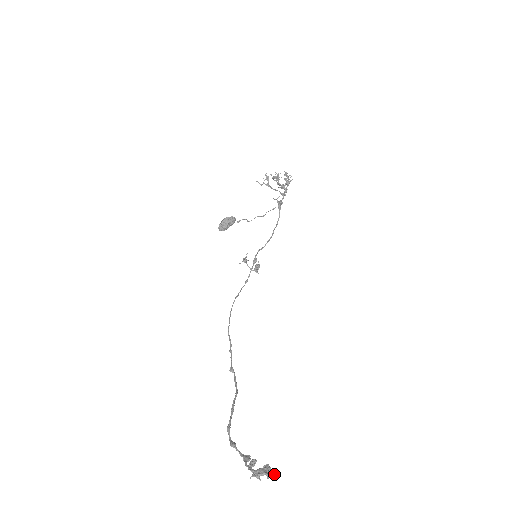
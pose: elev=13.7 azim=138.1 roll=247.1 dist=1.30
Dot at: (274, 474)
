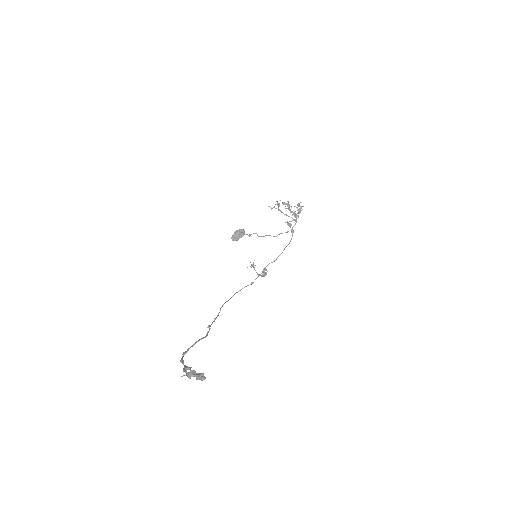
Dot at: (204, 378)
